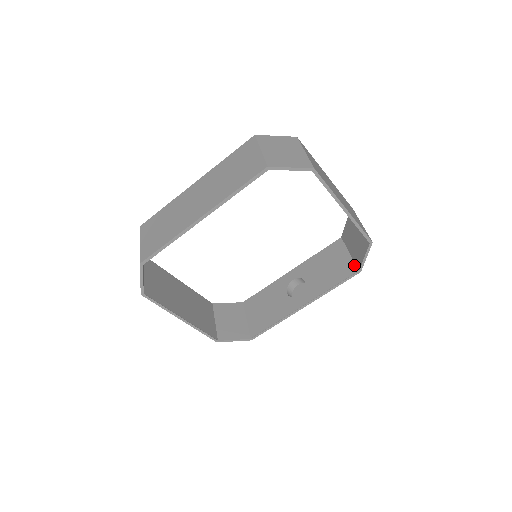
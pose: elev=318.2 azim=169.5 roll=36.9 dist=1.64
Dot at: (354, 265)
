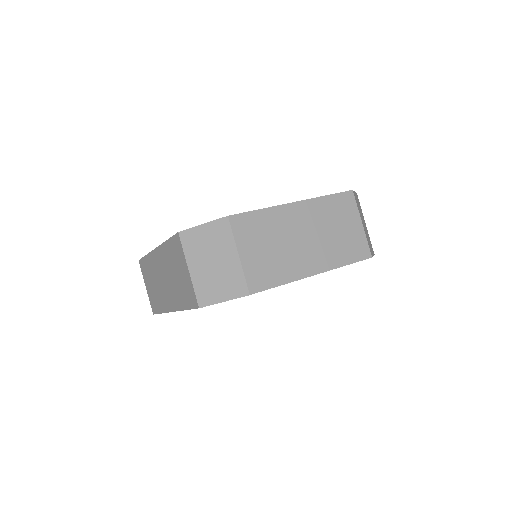
Dot at: occluded
